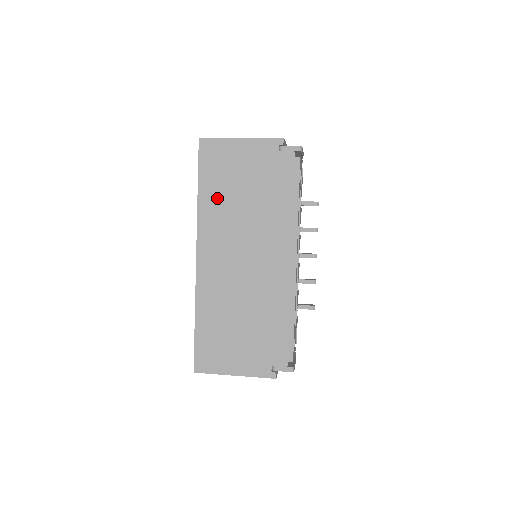
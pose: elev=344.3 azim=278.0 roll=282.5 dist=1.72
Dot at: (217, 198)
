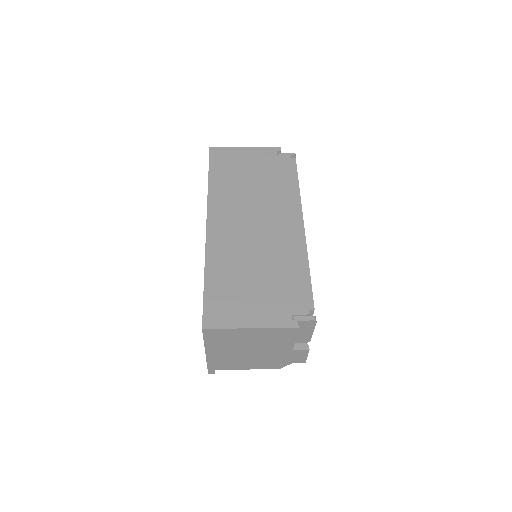
Dot at: (226, 183)
